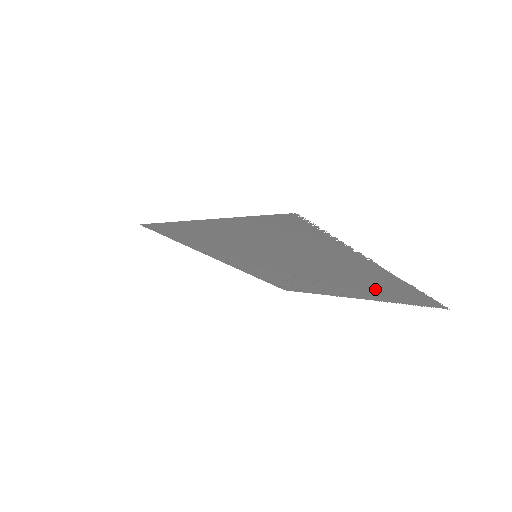
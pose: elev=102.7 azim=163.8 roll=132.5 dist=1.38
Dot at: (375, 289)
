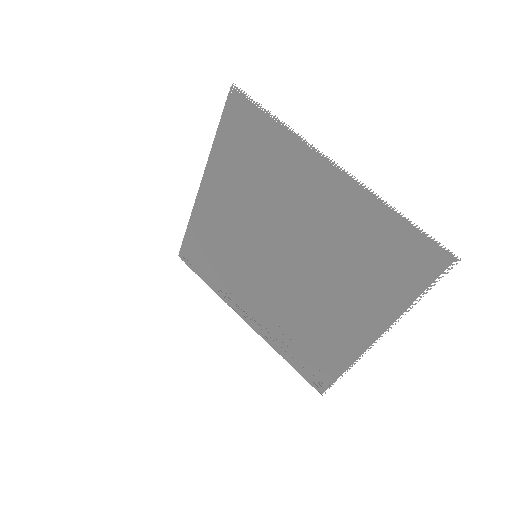
Dot at: (366, 258)
